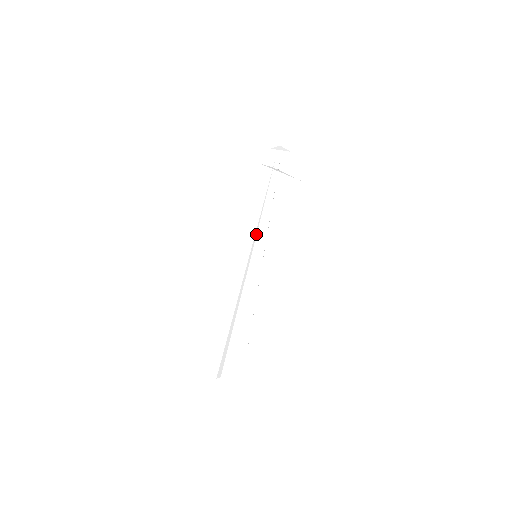
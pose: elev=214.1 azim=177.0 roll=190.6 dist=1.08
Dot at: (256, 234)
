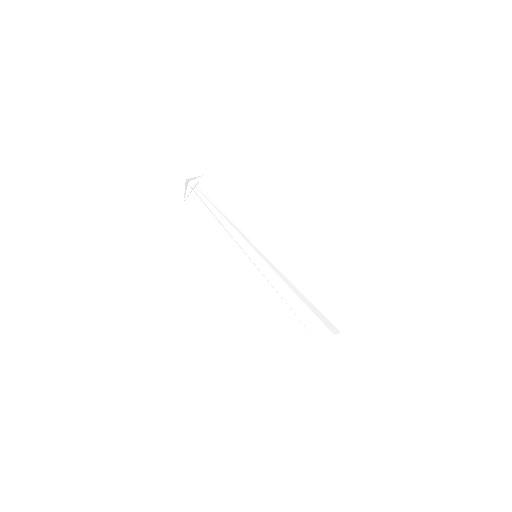
Dot at: (240, 243)
